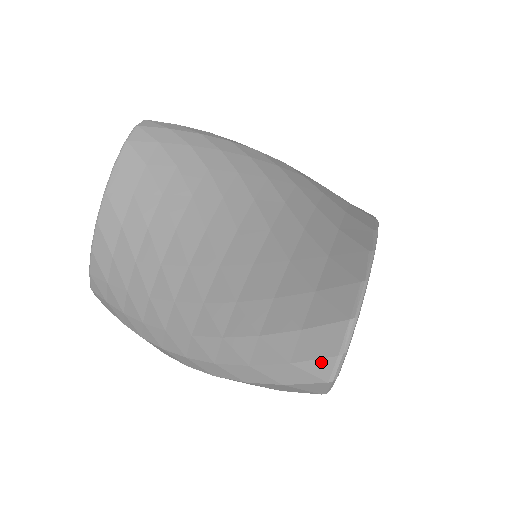
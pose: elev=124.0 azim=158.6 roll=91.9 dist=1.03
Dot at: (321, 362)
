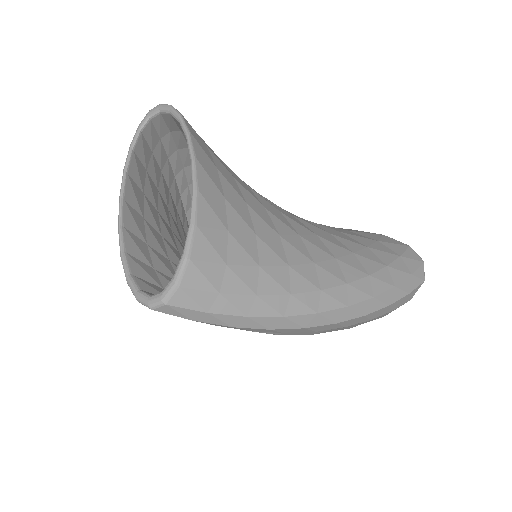
Dot at: (421, 268)
